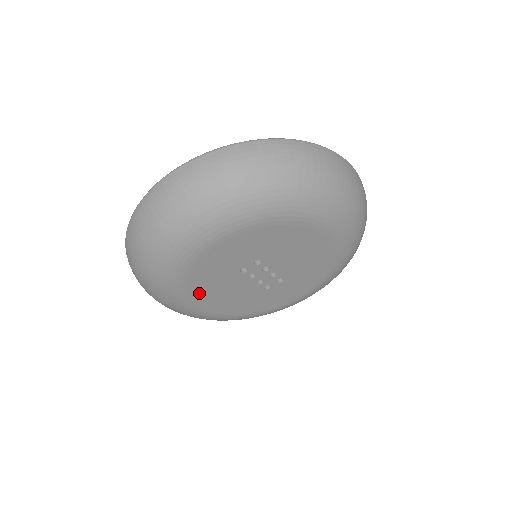
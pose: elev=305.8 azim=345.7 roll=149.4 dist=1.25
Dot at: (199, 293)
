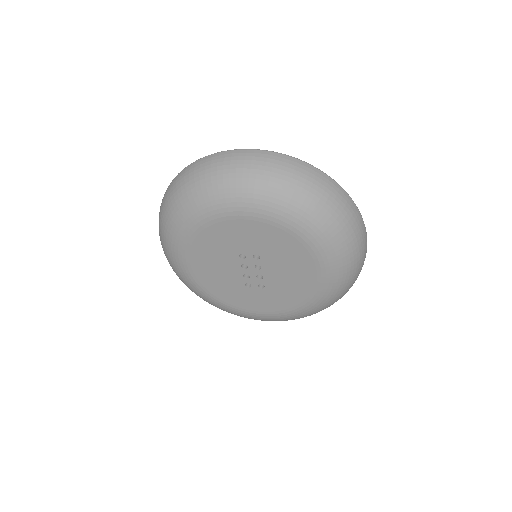
Dot at: (198, 252)
